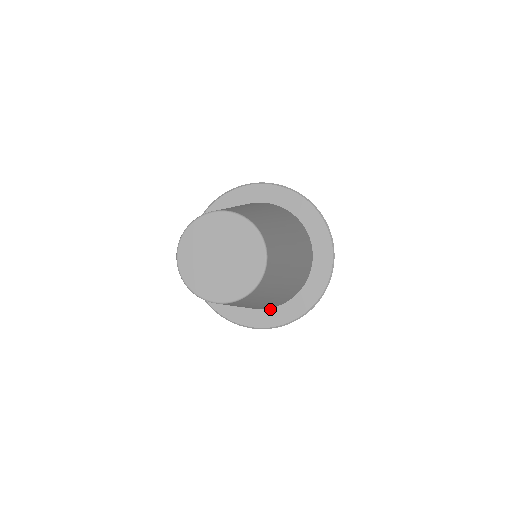
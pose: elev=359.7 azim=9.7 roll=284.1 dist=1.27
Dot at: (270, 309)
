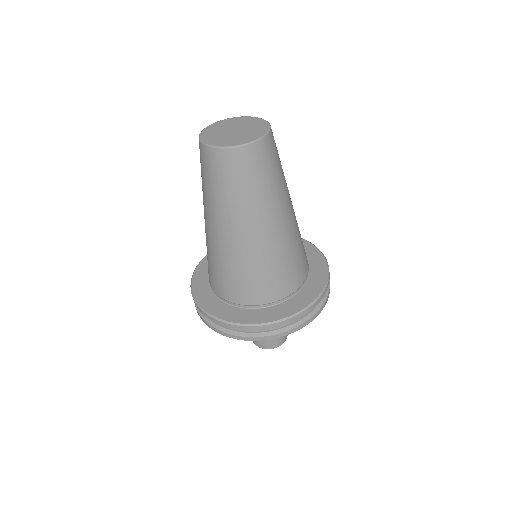
Dot at: (242, 309)
